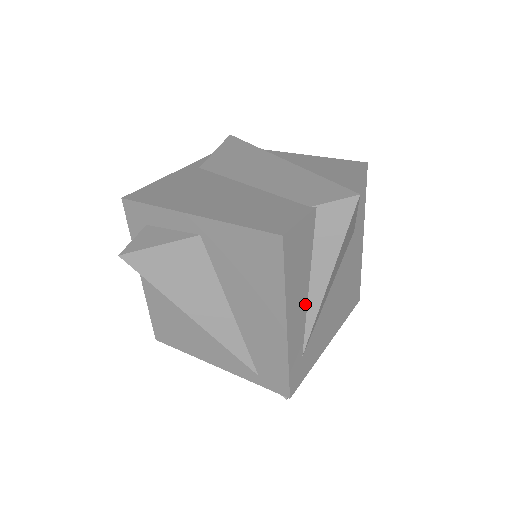
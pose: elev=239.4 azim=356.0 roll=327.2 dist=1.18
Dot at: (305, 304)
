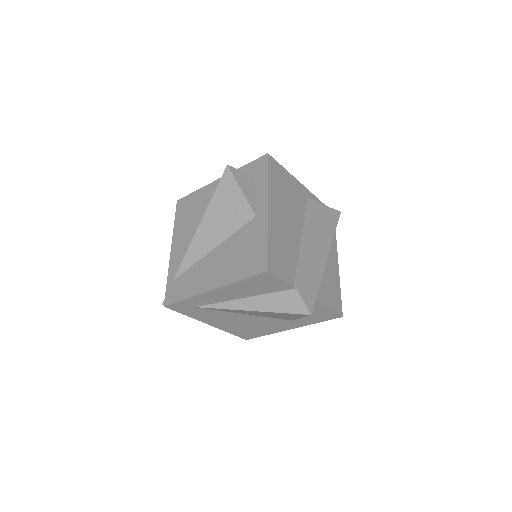
Dot at: (230, 299)
